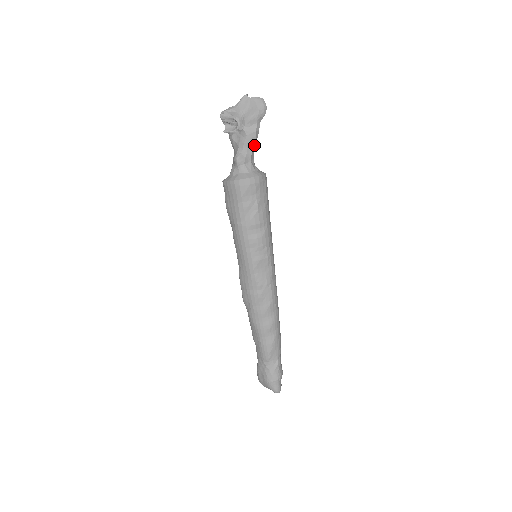
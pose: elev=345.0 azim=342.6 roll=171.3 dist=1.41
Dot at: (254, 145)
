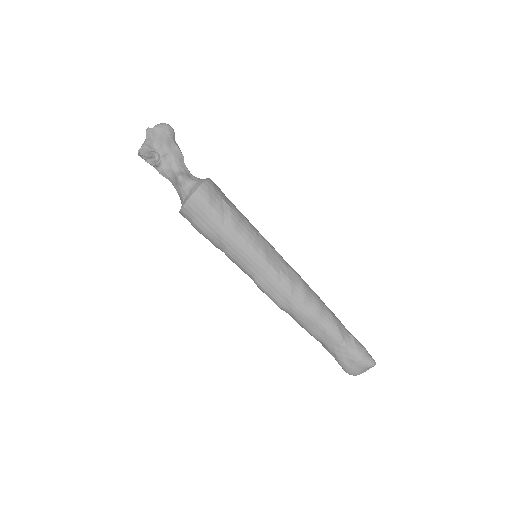
Dot at: occluded
